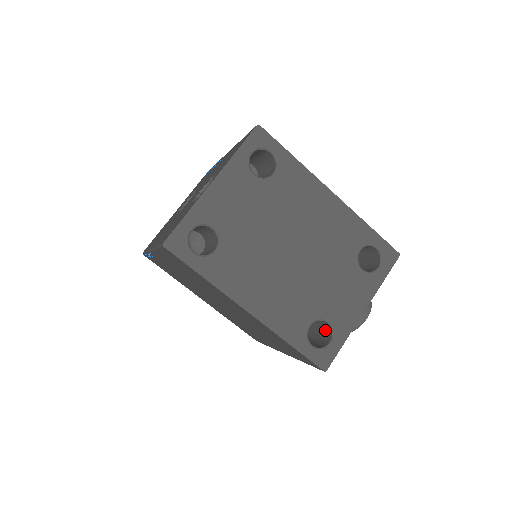
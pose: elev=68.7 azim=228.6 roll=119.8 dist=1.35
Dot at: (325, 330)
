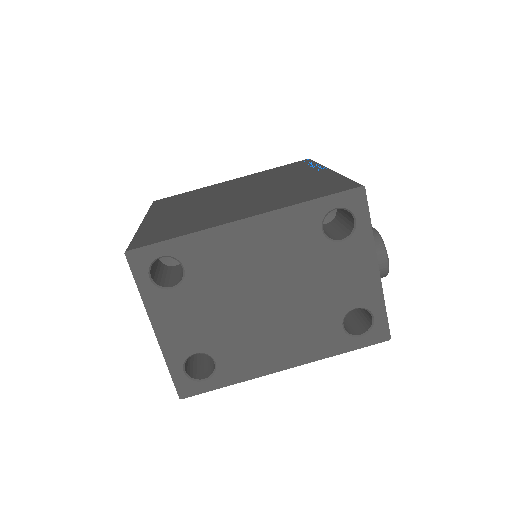
Dot at: occluded
